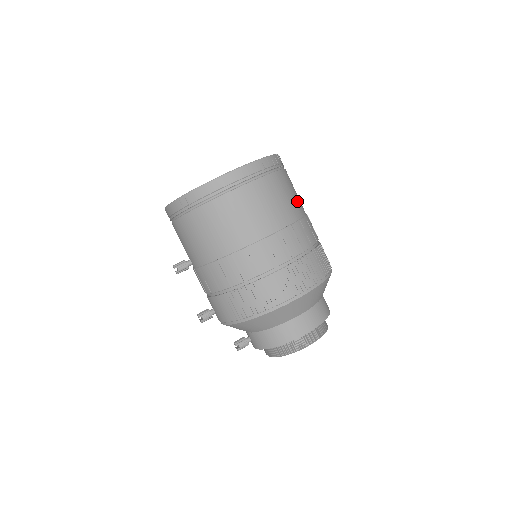
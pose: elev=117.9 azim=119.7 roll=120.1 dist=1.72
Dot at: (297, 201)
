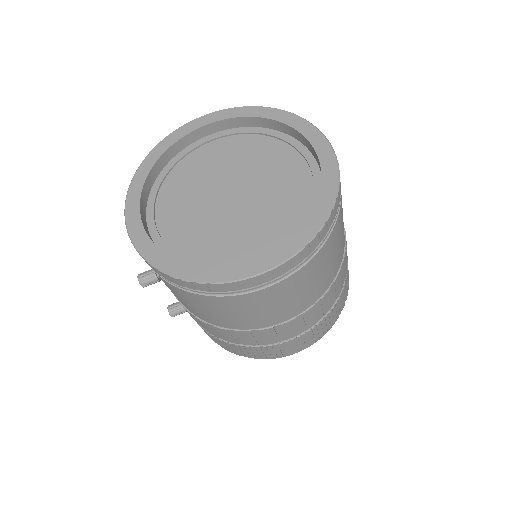
Dot at: (340, 249)
